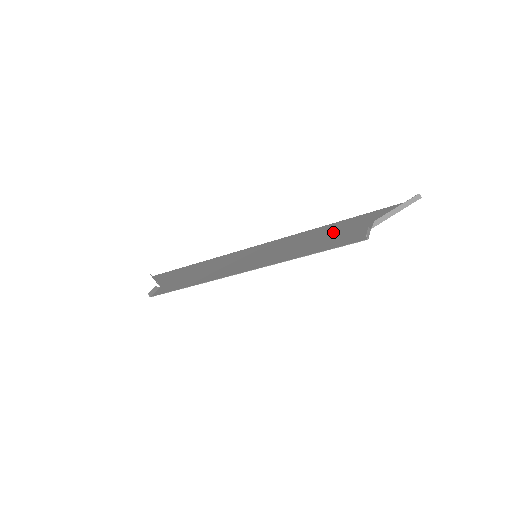
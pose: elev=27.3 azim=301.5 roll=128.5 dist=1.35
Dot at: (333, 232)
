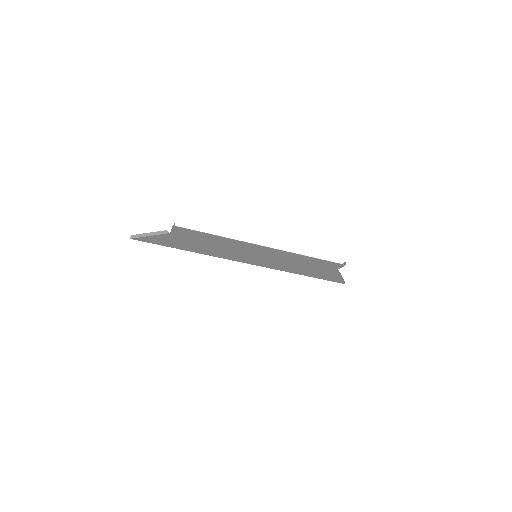
Dot at: (308, 268)
